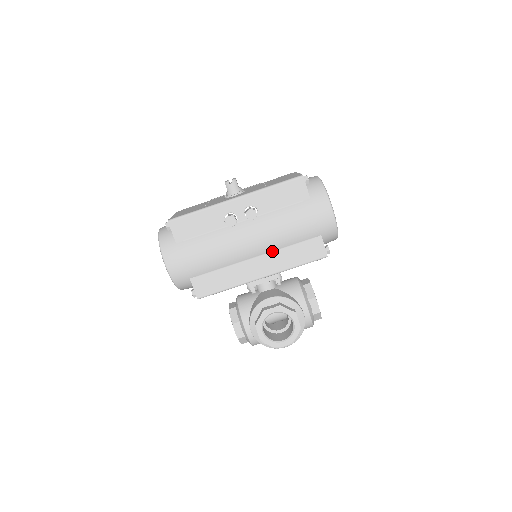
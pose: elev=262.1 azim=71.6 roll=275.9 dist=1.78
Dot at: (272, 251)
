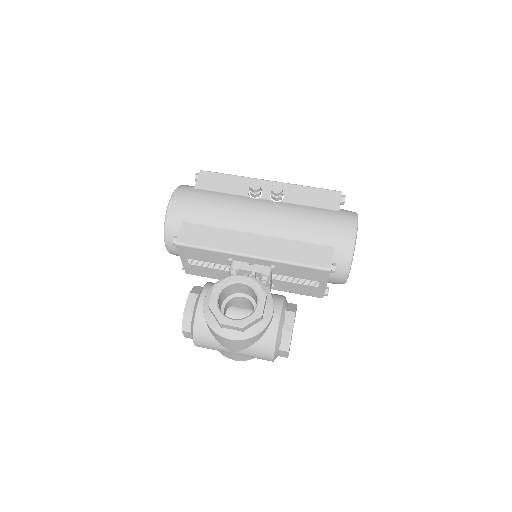
Dot at: (277, 237)
